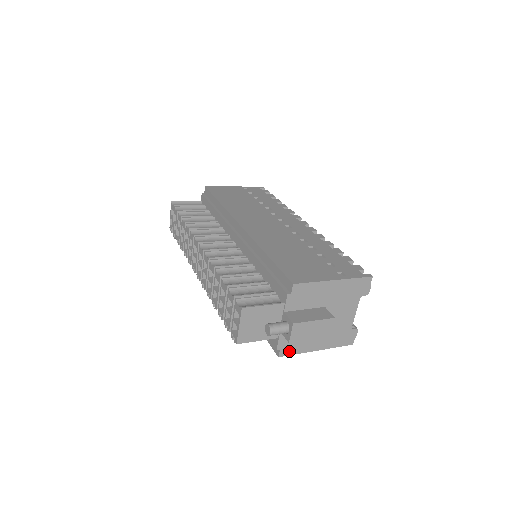
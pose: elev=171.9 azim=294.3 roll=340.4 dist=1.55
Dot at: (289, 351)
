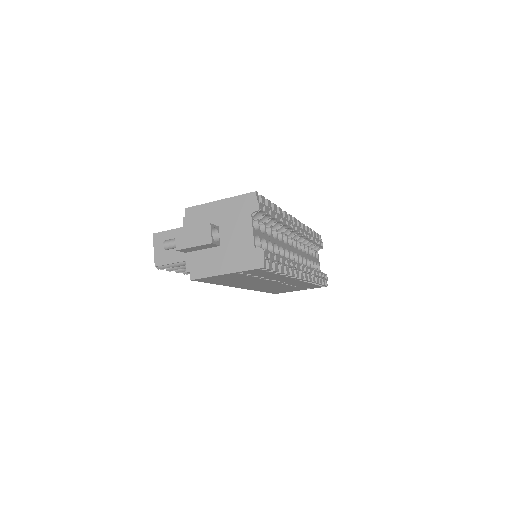
Dot at: (198, 274)
